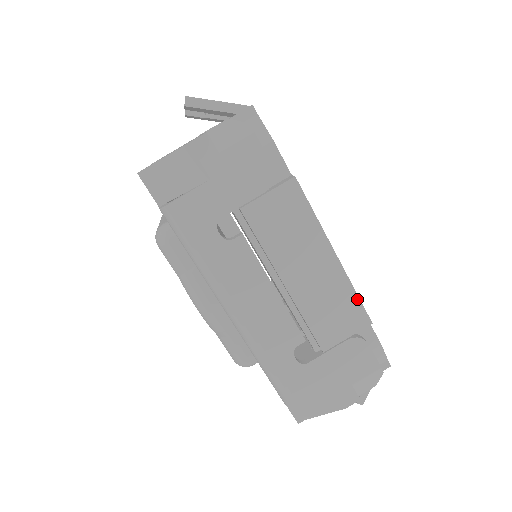
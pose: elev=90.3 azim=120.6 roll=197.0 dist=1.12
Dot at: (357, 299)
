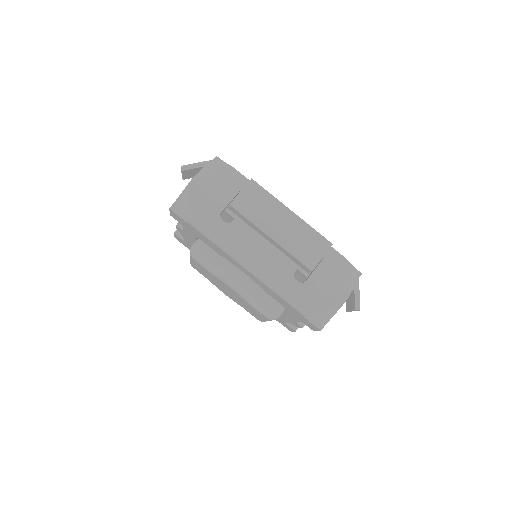
Dot at: (317, 233)
